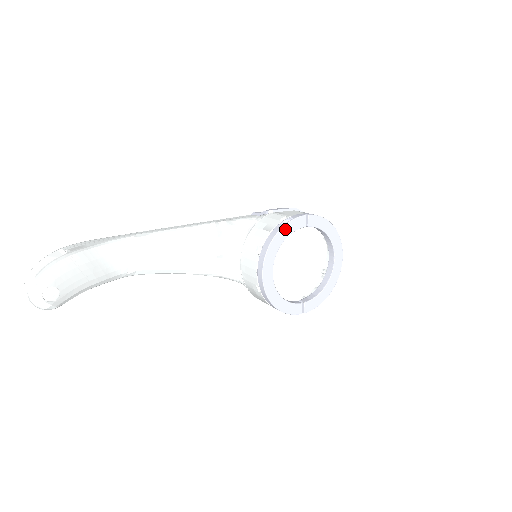
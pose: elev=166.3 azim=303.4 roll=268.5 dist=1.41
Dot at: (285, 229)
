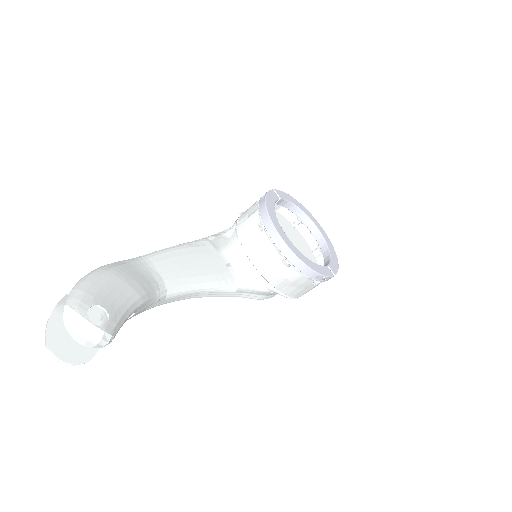
Dot at: (268, 200)
